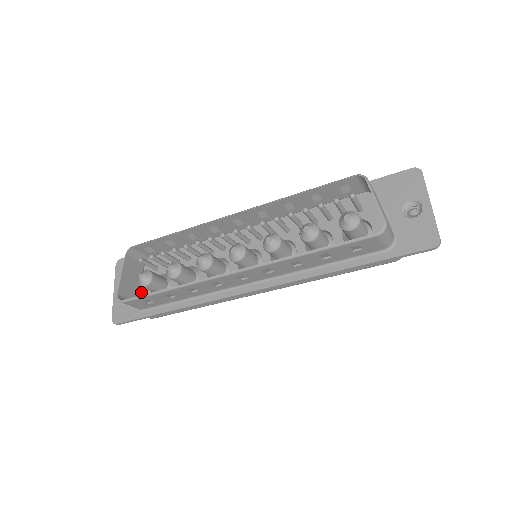
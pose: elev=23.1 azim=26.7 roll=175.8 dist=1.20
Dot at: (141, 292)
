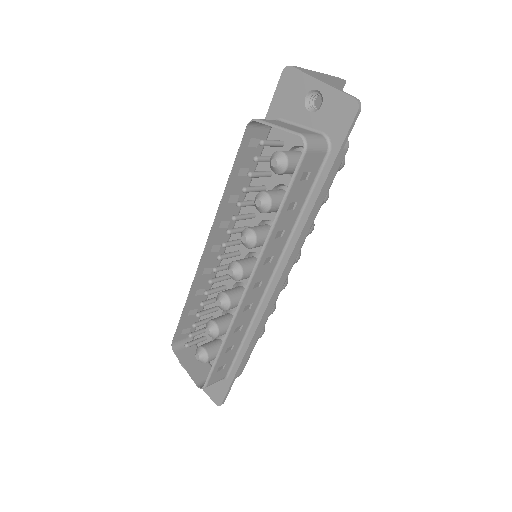
Dot at: occluded
